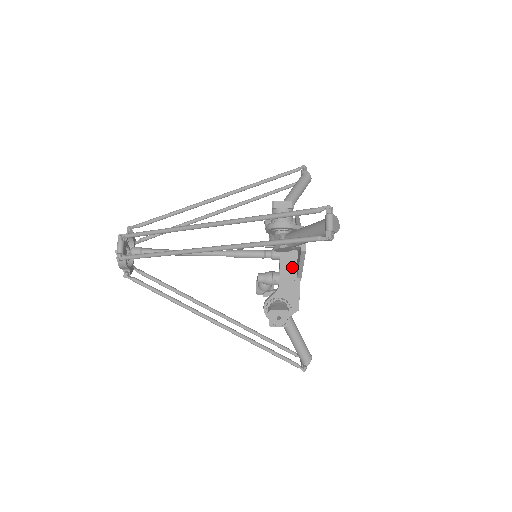
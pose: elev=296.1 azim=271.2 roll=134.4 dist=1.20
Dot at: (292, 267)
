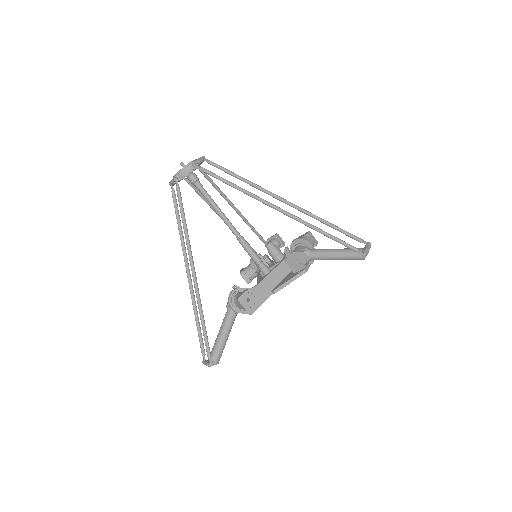
Dot at: occluded
